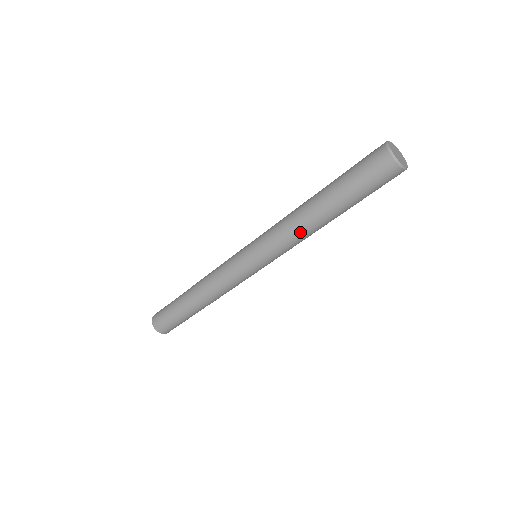
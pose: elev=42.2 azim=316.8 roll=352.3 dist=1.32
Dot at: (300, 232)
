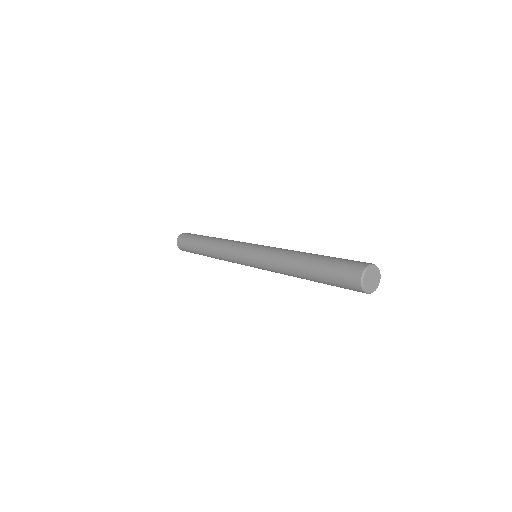
Dot at: occluded
